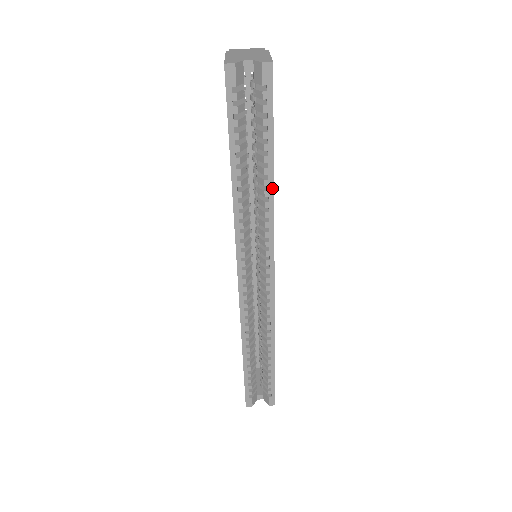
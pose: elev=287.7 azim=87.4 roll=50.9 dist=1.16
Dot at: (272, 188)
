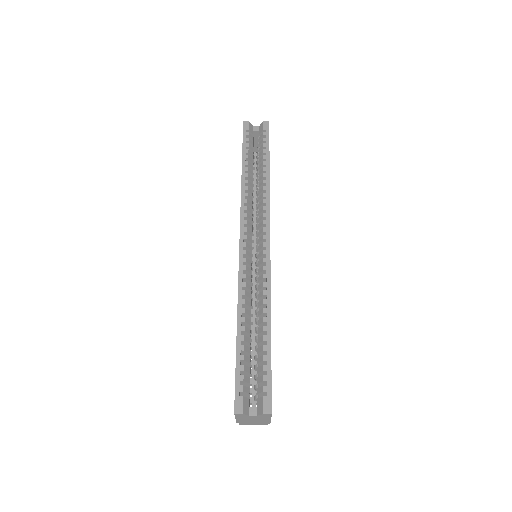
Dot at: (268, 178)
